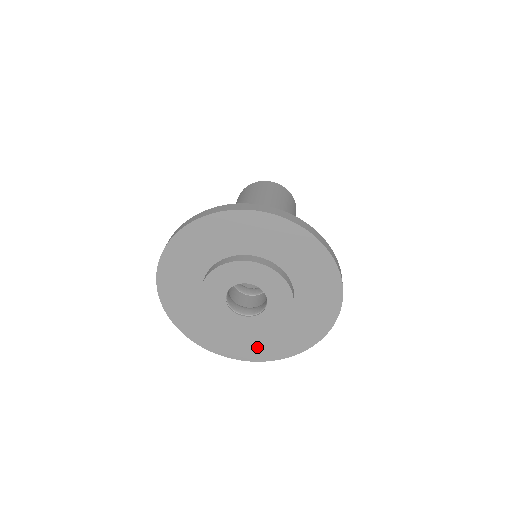
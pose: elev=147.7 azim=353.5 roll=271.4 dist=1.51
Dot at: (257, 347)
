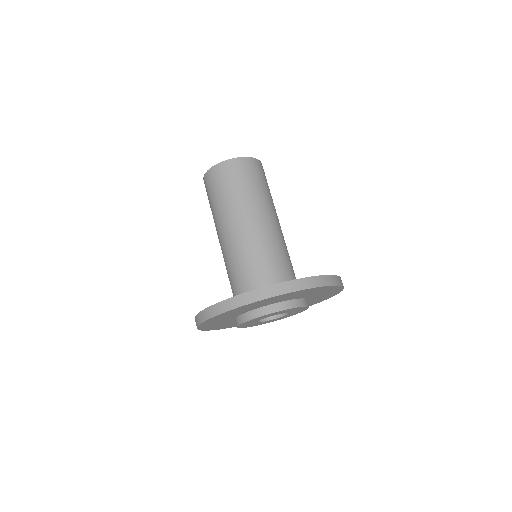
Dot at: (316, 301)
